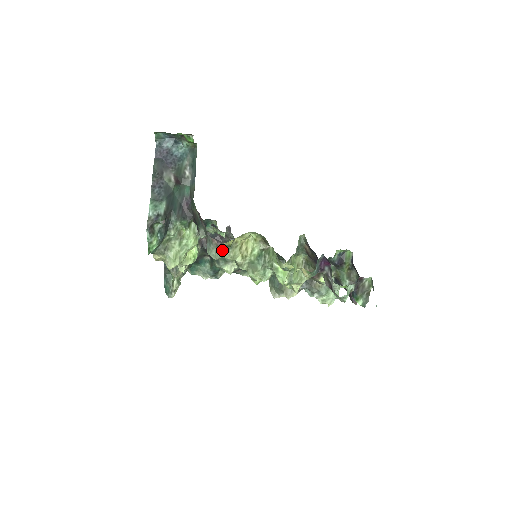
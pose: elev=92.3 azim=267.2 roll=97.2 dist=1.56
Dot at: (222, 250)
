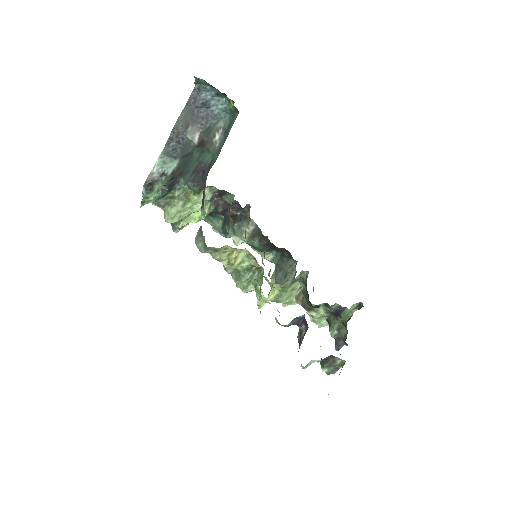
Dot at: (207, 249)
